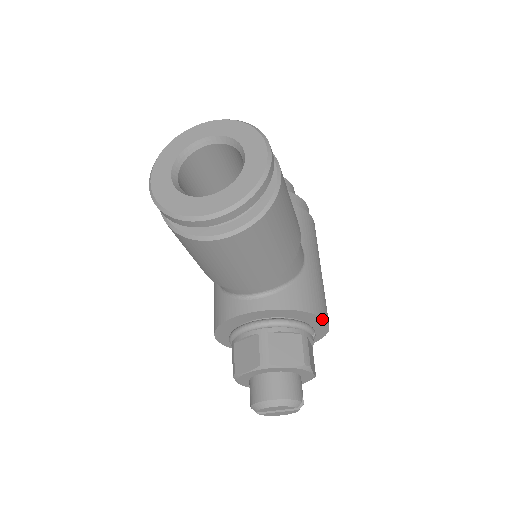
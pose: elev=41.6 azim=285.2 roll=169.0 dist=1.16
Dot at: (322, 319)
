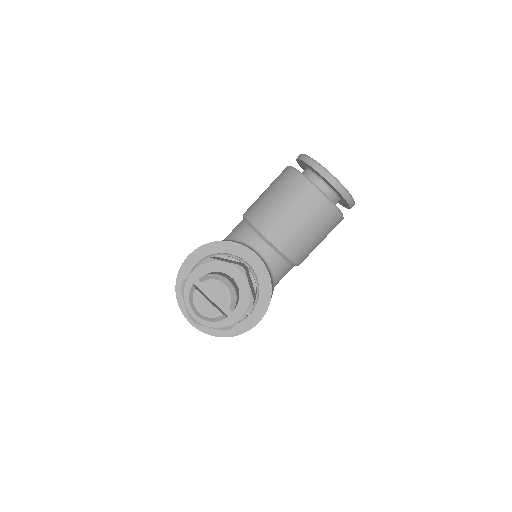
Dot at: (266, 310)
